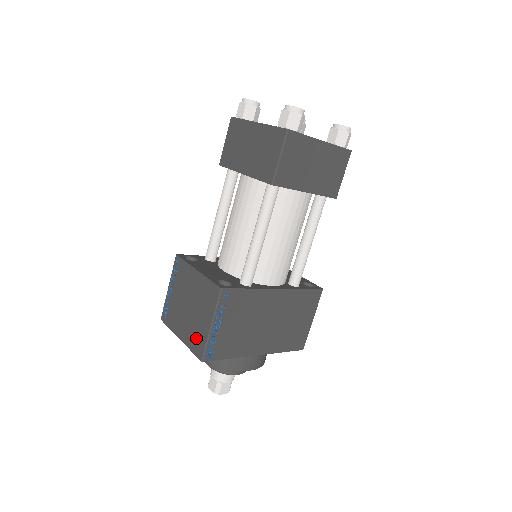
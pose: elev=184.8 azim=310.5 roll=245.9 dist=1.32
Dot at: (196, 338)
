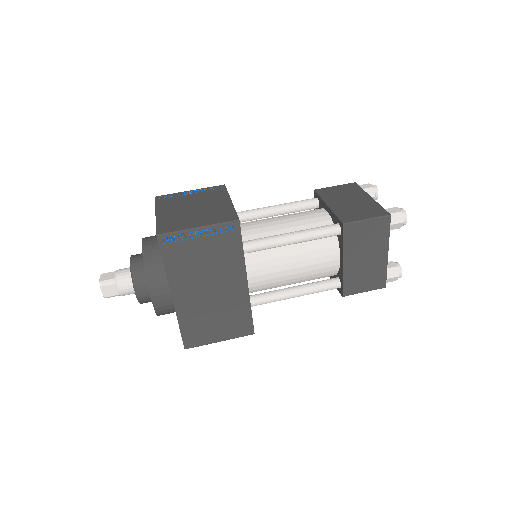
Dot at: (173, 223)
